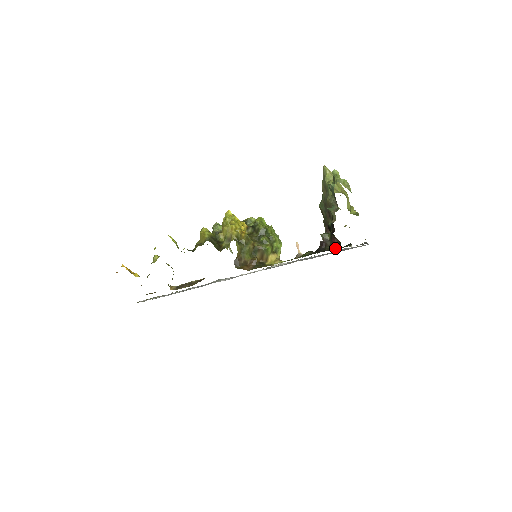
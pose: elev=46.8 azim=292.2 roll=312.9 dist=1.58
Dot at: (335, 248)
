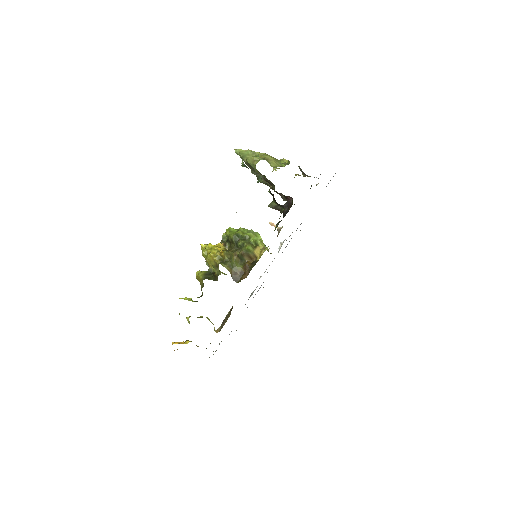
Dot at: occluded
